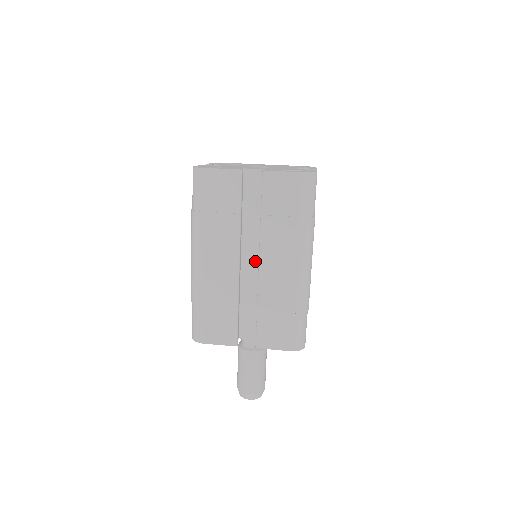
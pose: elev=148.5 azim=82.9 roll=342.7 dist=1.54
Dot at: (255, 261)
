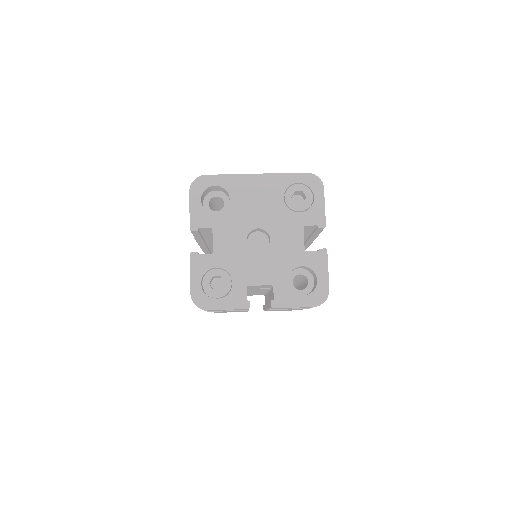
Dot at: occluded
